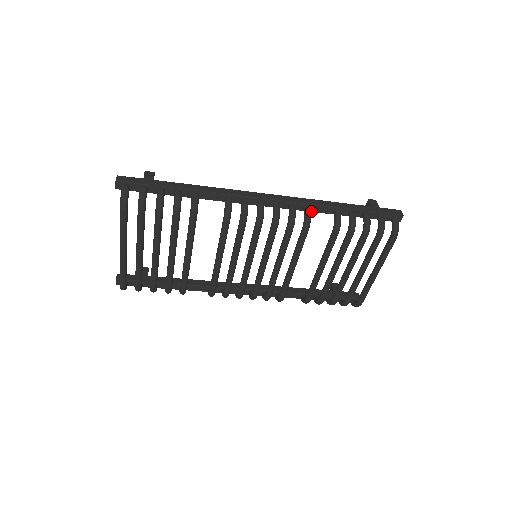
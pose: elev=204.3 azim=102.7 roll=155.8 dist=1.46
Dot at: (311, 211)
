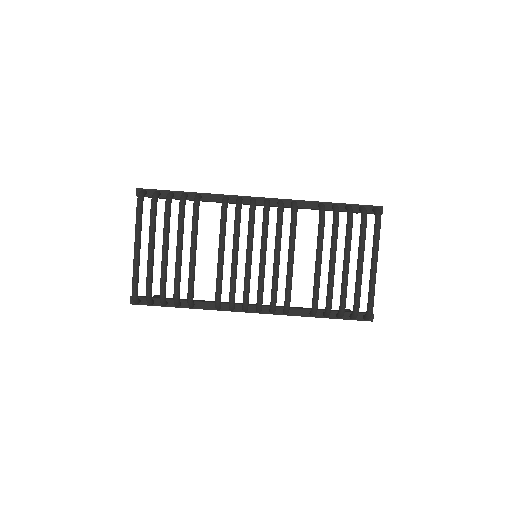
Dot at: (298, 207)
